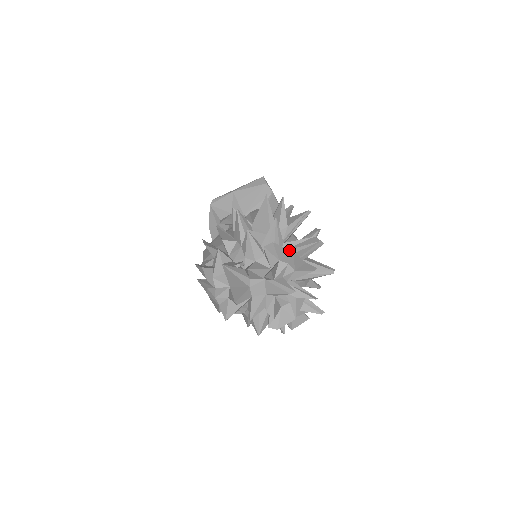
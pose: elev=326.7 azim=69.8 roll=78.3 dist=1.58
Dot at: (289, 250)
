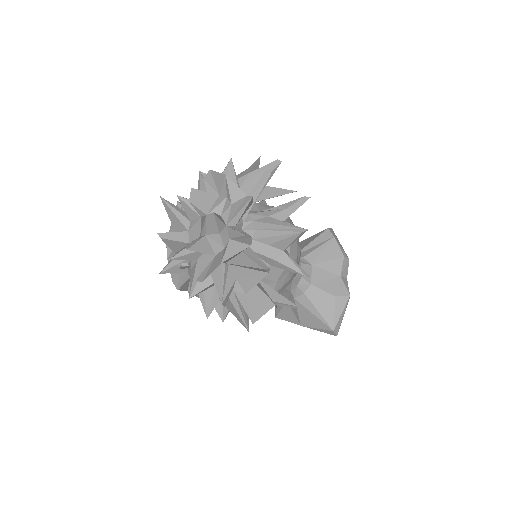
Dot at: (222, 174)
